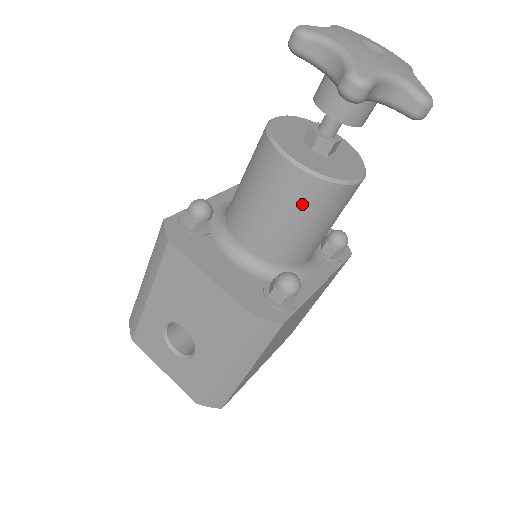
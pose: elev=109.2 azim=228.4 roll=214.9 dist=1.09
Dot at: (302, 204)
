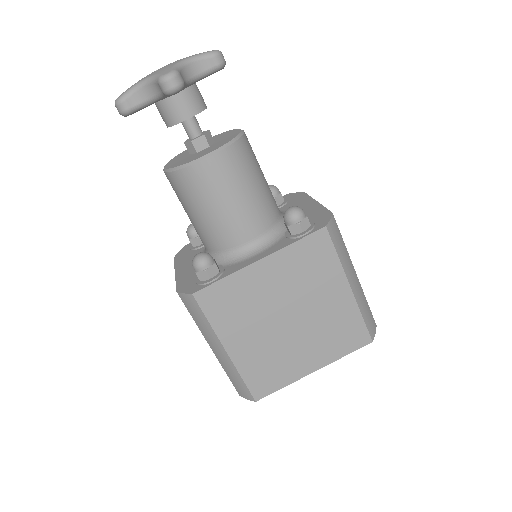
Dot at: (182, 196)
